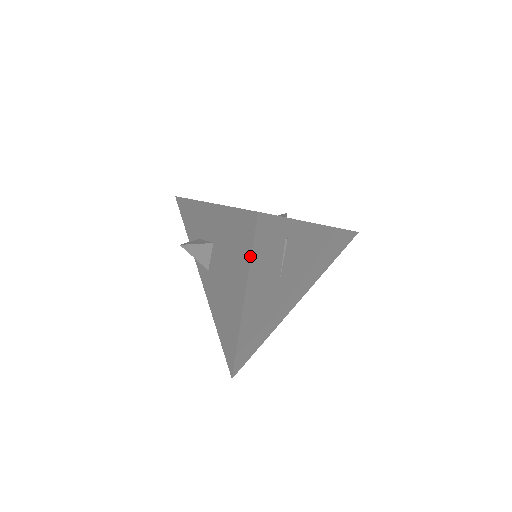
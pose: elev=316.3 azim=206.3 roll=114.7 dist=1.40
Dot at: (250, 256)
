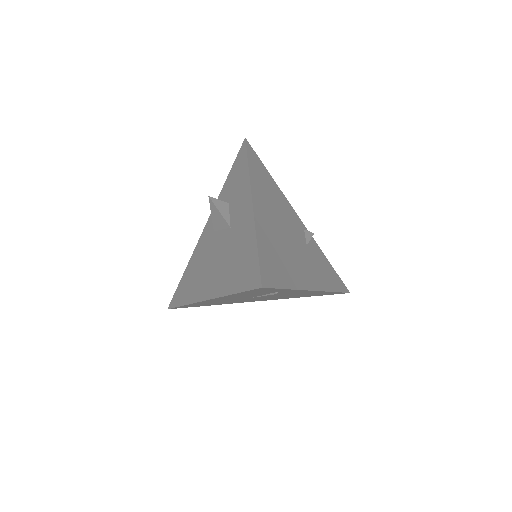
Dot at: (235, 292)
